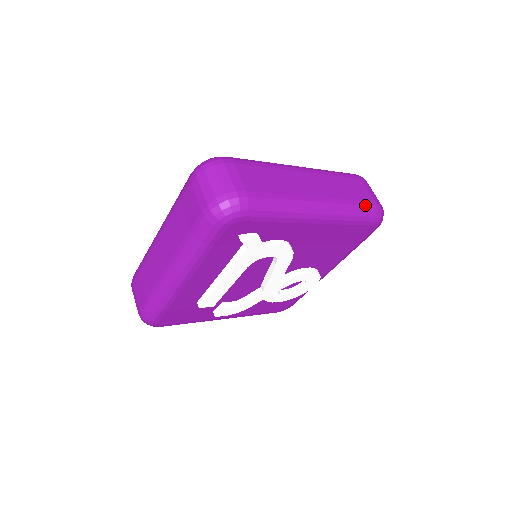
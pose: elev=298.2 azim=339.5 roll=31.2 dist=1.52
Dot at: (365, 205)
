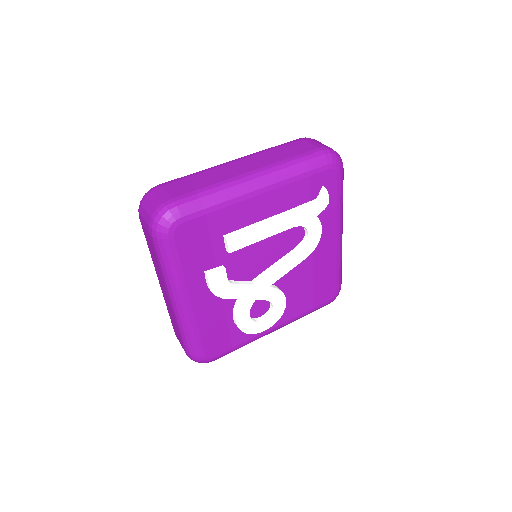
Dot at: occluded
